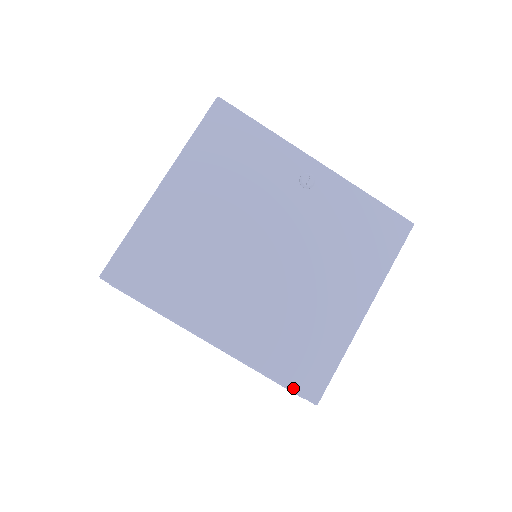
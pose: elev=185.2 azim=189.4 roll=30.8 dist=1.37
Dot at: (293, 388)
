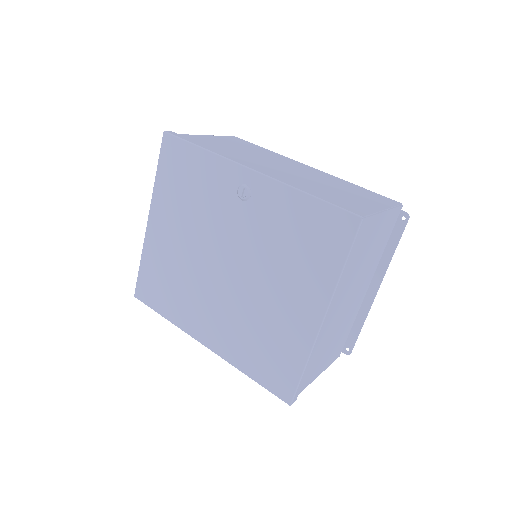
Dot at: (268, 388)
